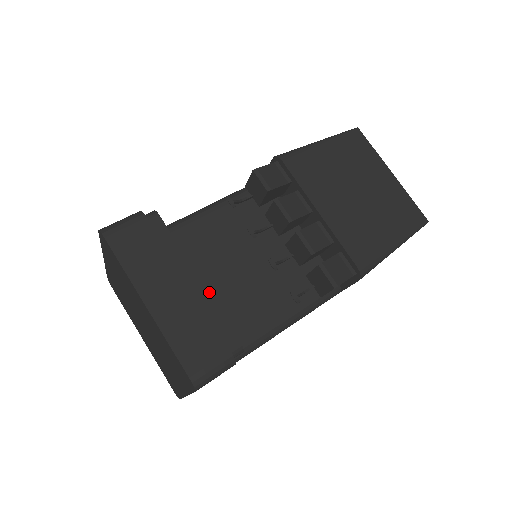
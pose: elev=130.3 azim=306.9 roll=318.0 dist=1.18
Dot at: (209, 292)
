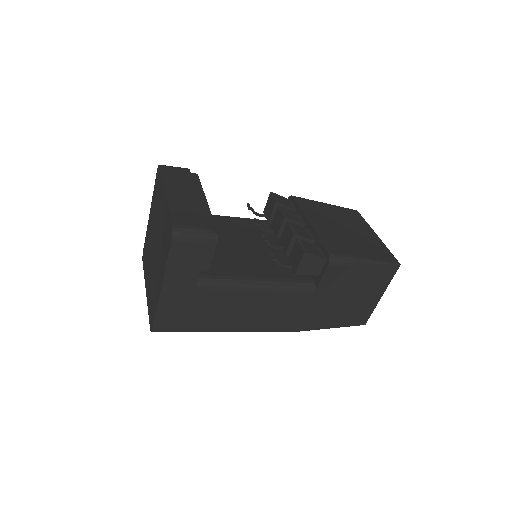
Dot at: occluded
